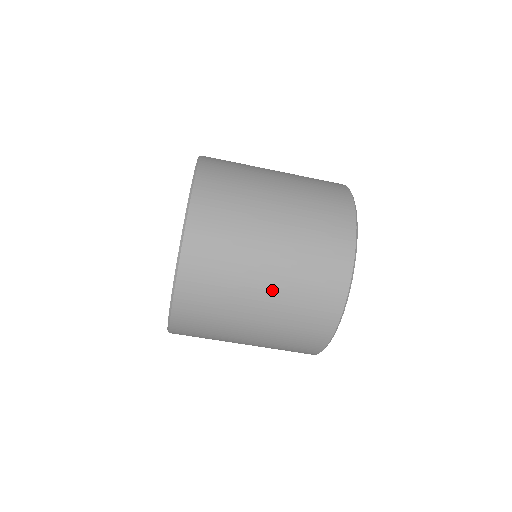
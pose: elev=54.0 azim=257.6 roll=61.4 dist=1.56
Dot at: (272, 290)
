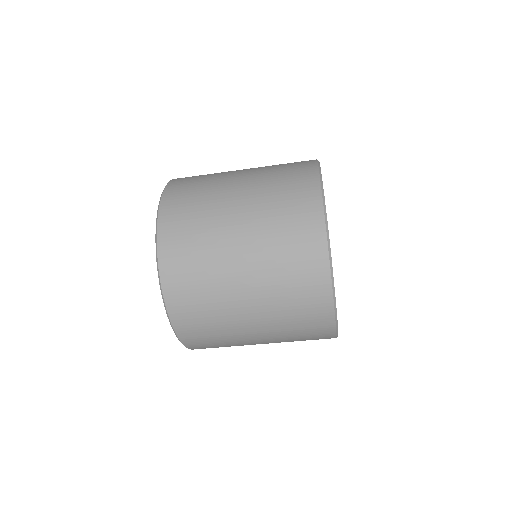
Dot at: (247, 219)
